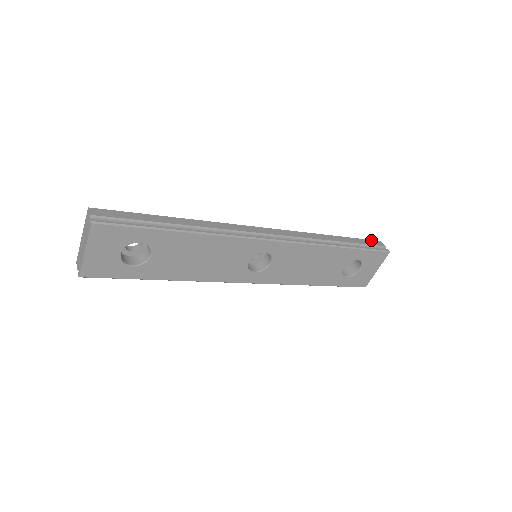
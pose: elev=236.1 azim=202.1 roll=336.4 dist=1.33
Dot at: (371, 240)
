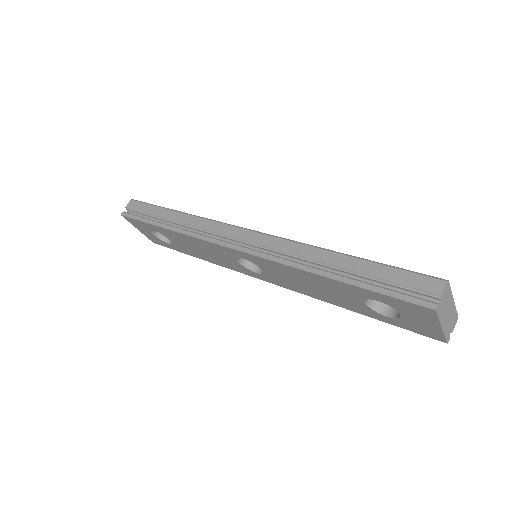
Dot at: (420, 275)
